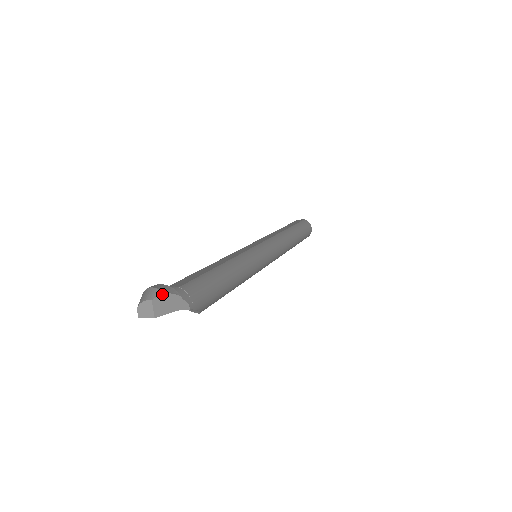
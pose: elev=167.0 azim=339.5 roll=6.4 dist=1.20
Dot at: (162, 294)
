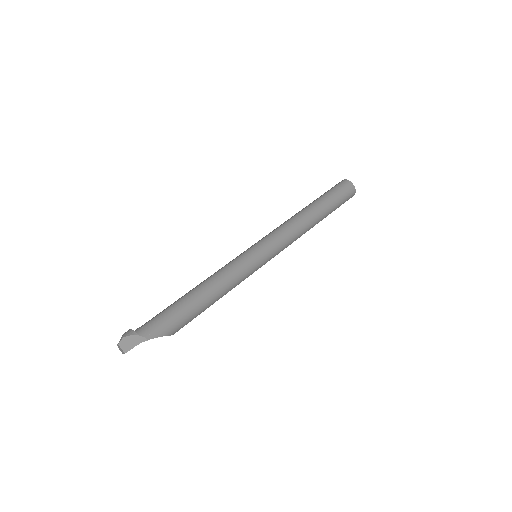
Dot at: (123, 338)
